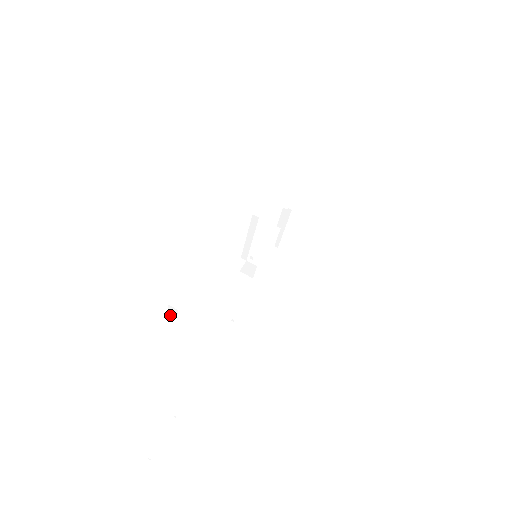
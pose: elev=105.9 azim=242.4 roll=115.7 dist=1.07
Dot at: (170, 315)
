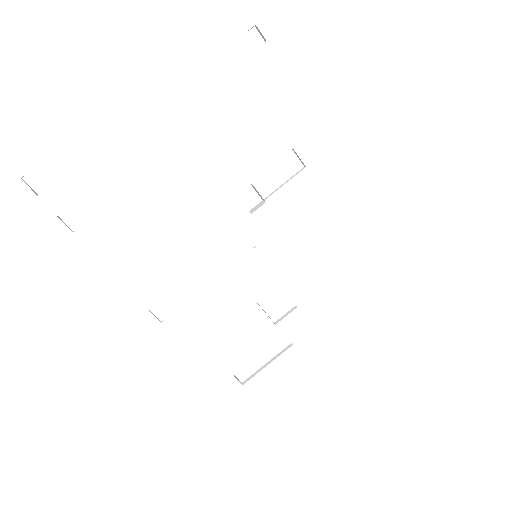
Dot at: occluded
